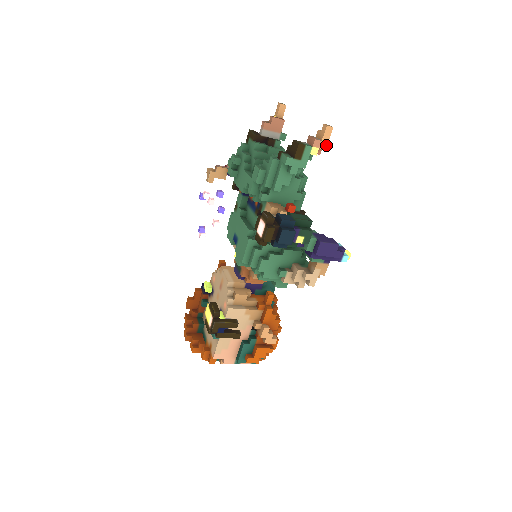
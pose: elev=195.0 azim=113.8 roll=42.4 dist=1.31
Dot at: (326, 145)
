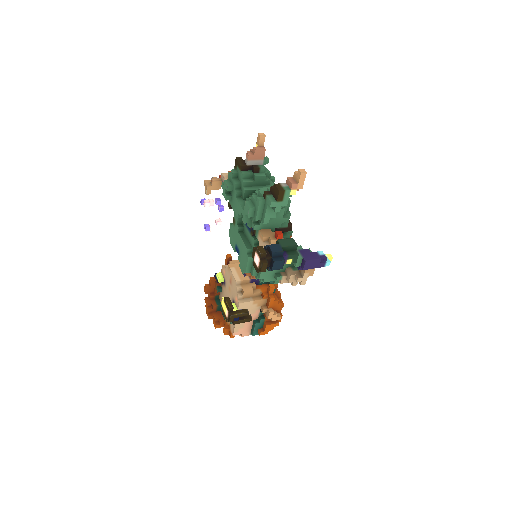
Dot at: (302, 186)
